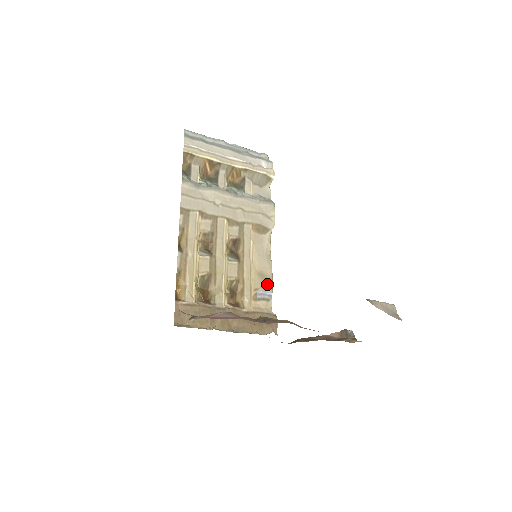
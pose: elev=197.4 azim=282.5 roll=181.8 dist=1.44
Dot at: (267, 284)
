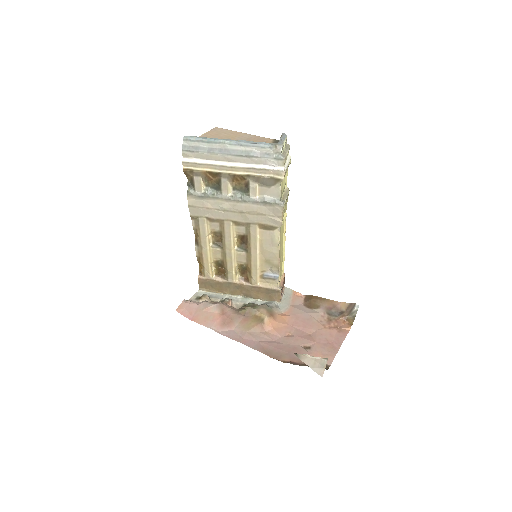
Dot at: (273, 269)
